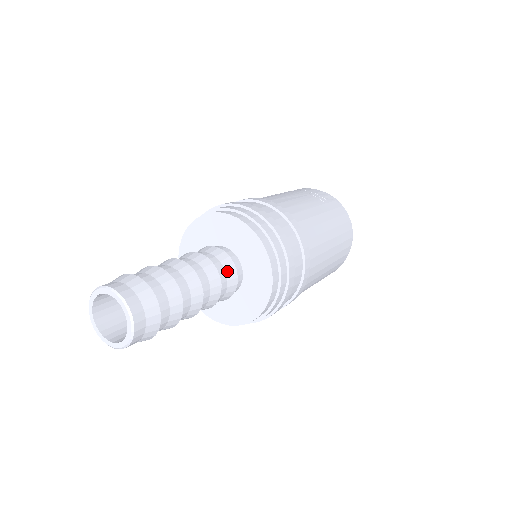
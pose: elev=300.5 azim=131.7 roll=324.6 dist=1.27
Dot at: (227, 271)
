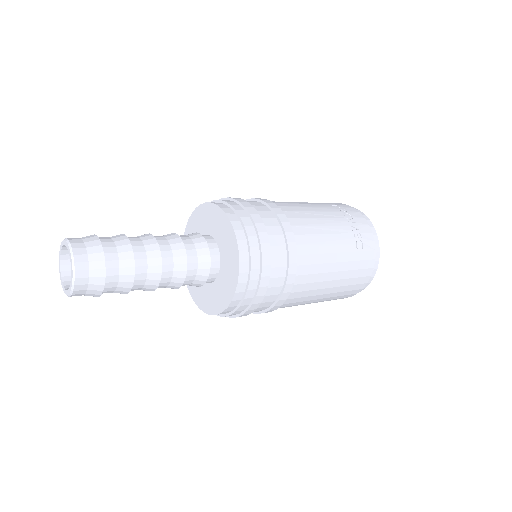
Dot at: (199, 273)
